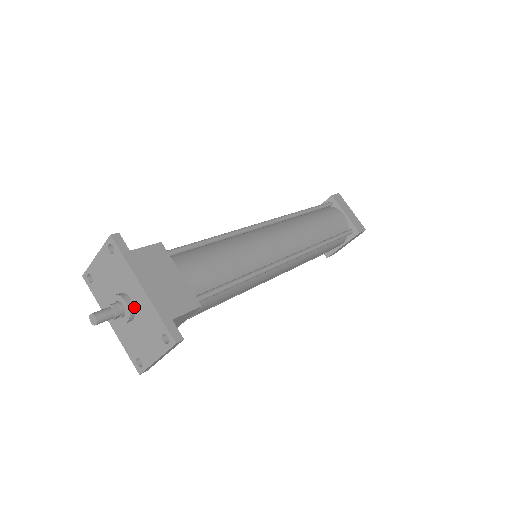
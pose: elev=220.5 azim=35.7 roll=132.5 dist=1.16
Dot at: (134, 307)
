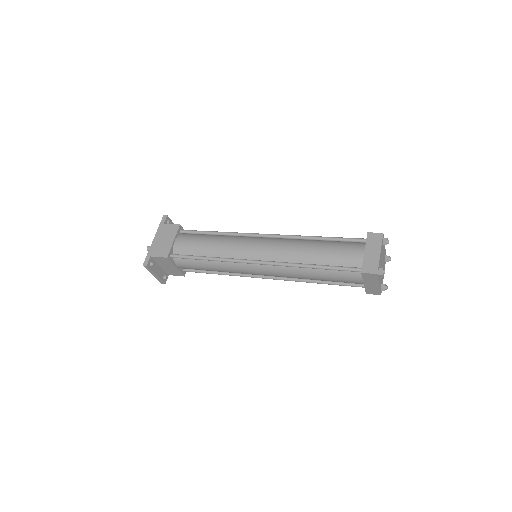
Dot at: occluded
